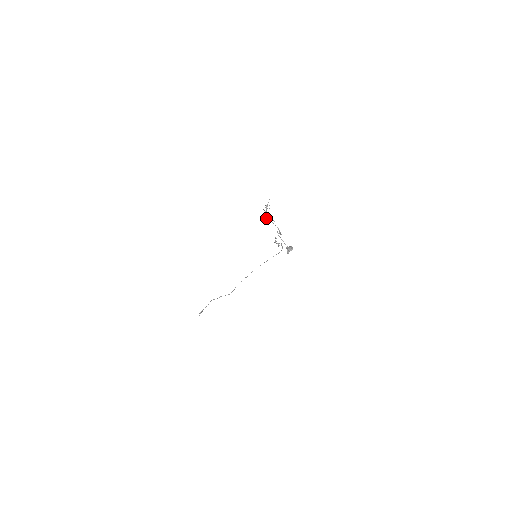
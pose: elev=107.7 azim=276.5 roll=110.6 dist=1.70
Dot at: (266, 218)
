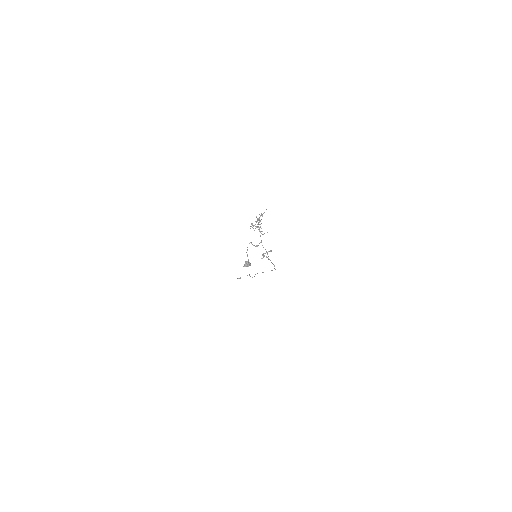
Dot at: (254, 225)
